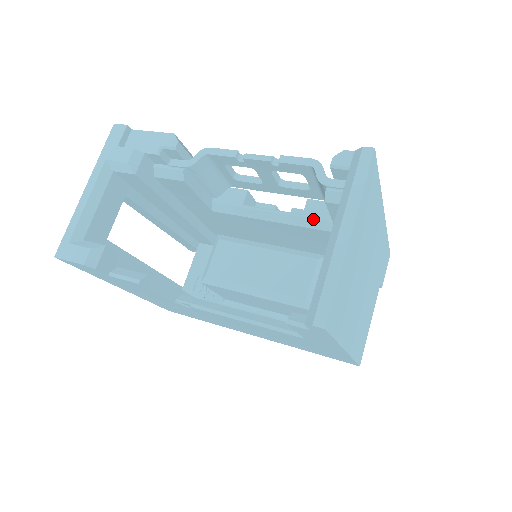
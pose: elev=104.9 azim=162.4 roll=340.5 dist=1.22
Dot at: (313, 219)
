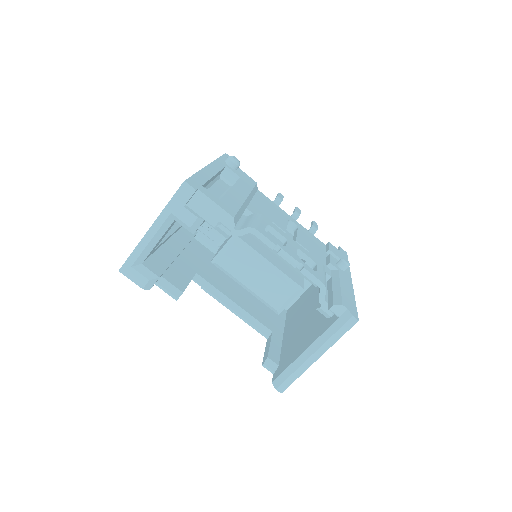
Dot at: occluded
